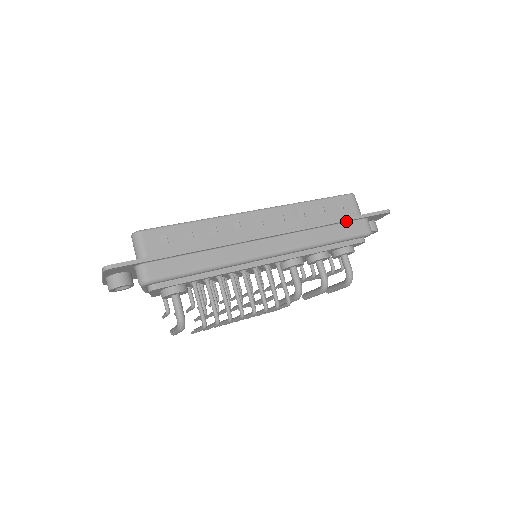
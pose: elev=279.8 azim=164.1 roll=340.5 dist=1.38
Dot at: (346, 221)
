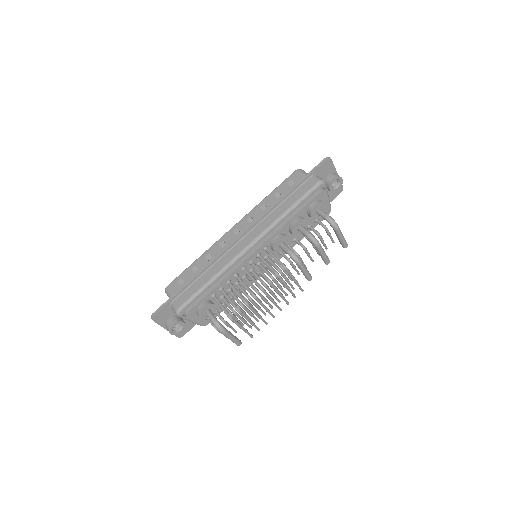
Dot at: (296, 188)
